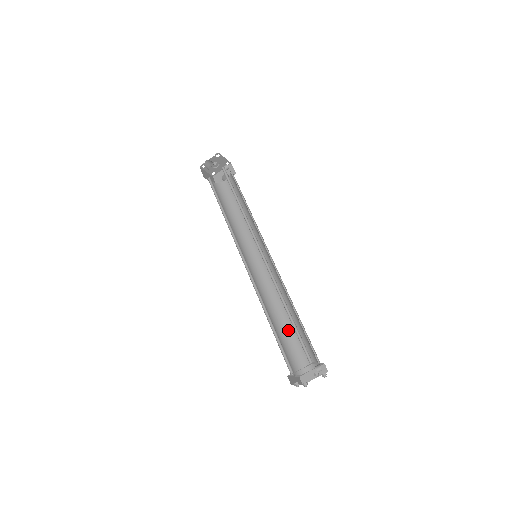
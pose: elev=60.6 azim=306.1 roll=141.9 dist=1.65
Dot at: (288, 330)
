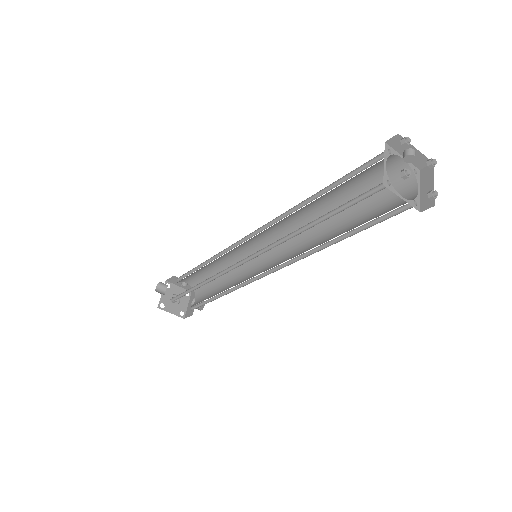
Dot at: (352, 227)
